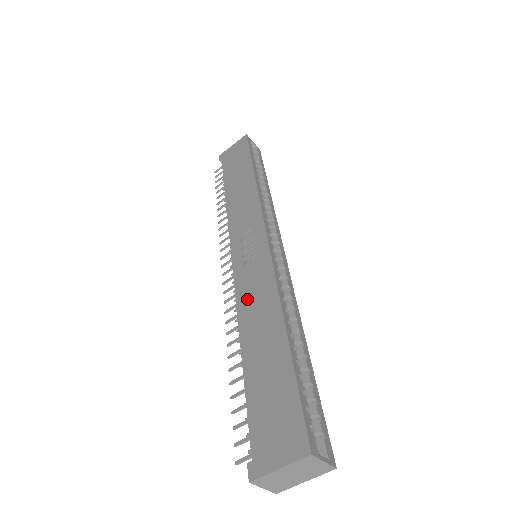
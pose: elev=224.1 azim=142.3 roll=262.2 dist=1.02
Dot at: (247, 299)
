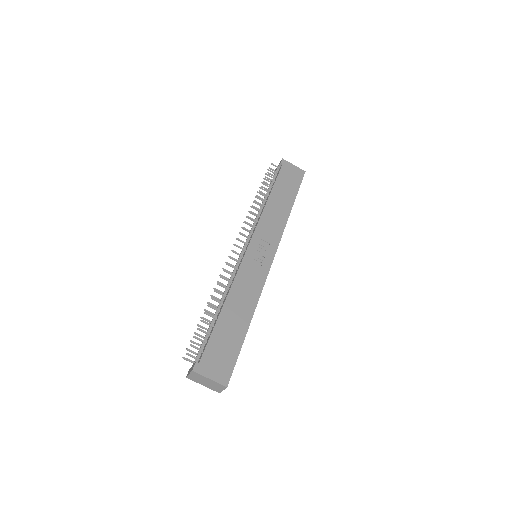
Dot at: (242, 282)
